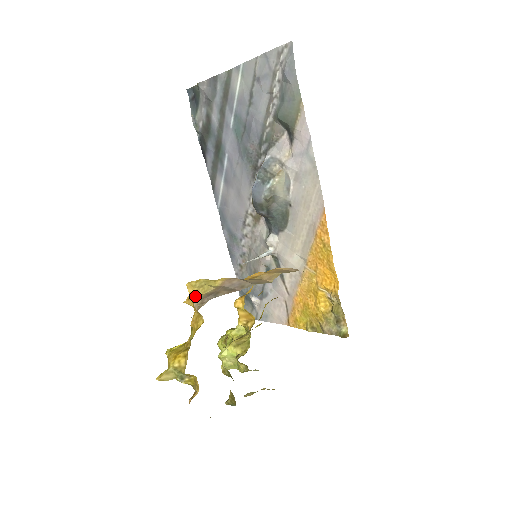
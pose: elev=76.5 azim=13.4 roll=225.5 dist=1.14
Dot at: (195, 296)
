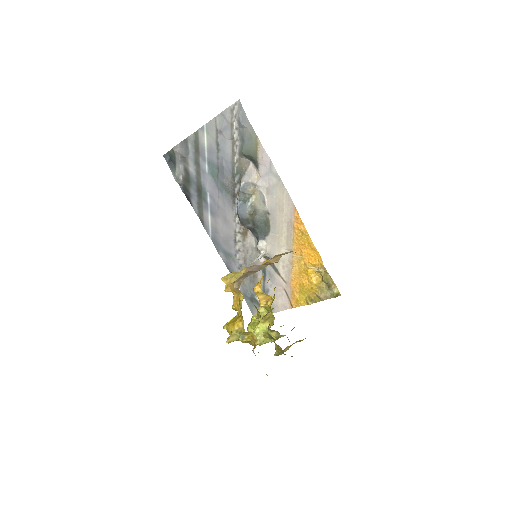
Dot at: occluded
